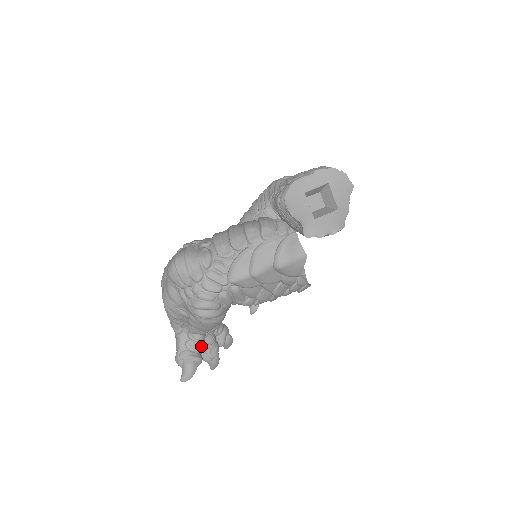
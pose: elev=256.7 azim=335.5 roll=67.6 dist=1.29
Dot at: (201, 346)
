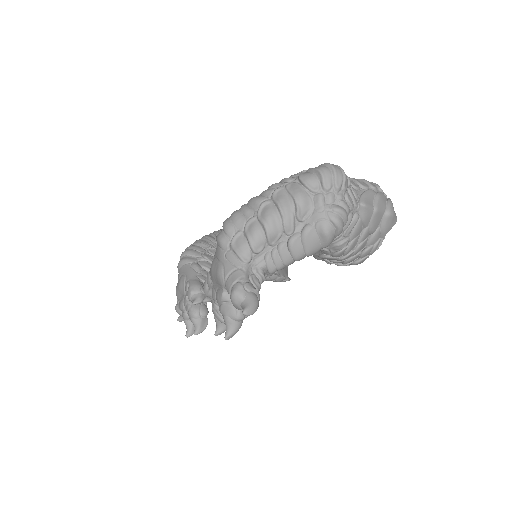
Dot at: (259, 287)
